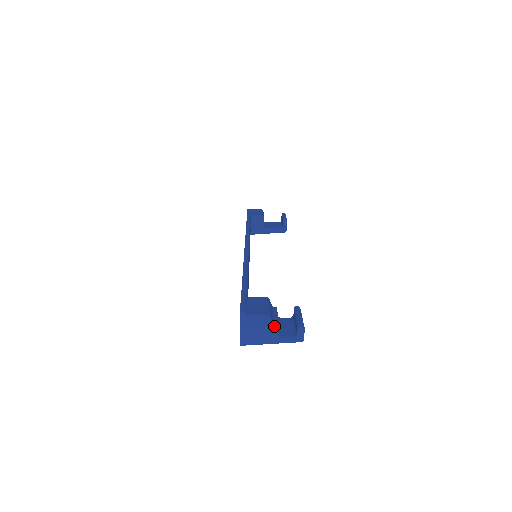
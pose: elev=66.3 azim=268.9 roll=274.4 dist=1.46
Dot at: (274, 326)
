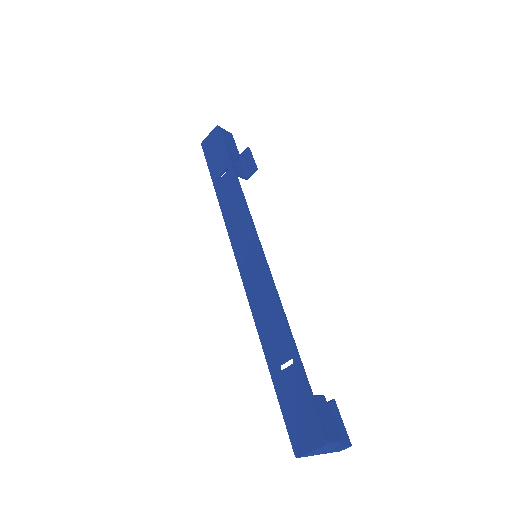
Dot at: occluded
